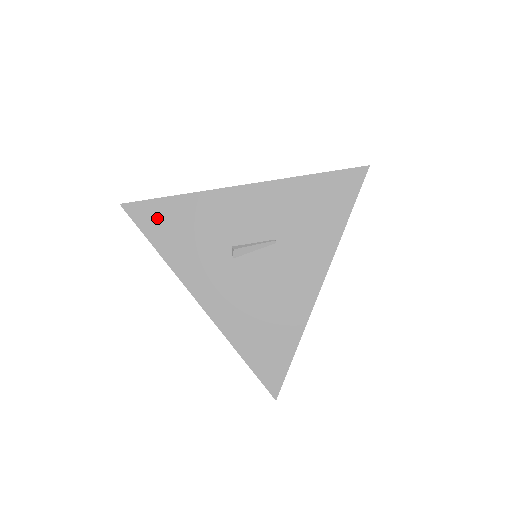
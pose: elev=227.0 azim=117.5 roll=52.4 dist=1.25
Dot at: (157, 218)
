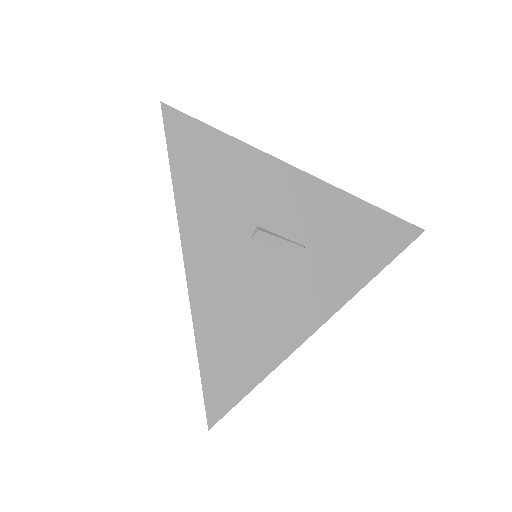
Dot at: (194, 144)
